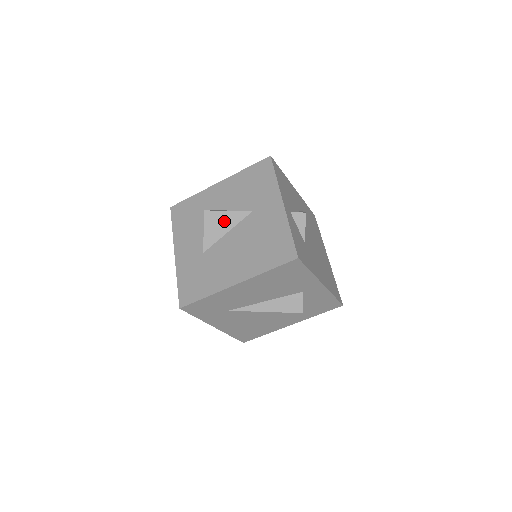
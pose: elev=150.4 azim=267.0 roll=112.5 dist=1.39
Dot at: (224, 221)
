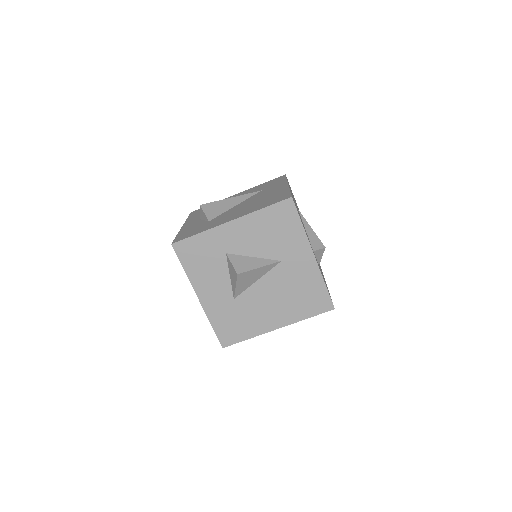
Dot at: (255, 275)
